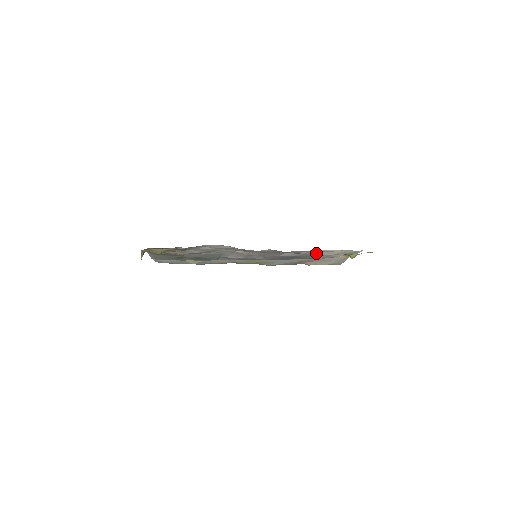
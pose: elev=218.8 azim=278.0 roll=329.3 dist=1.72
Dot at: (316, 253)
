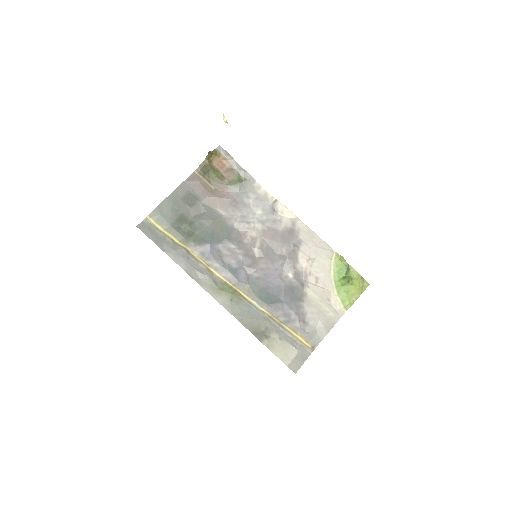
Dot at: (302, 295)
